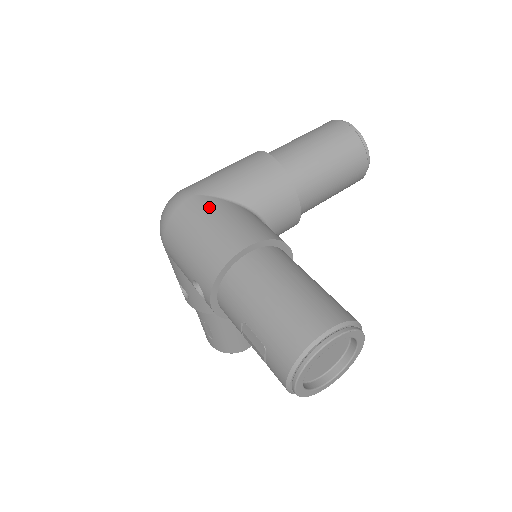
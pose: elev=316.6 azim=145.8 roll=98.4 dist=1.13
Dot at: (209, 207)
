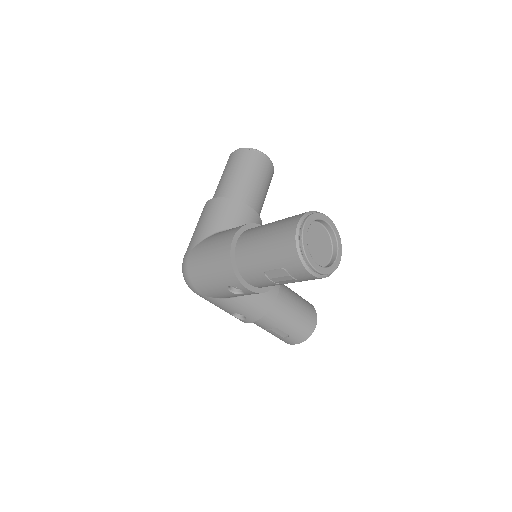
Dot at: (201, 247)
